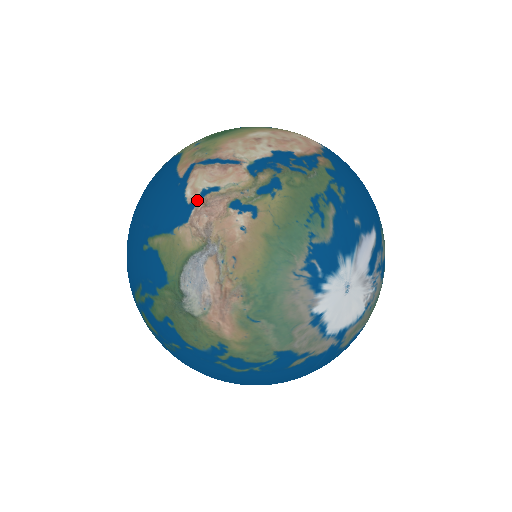
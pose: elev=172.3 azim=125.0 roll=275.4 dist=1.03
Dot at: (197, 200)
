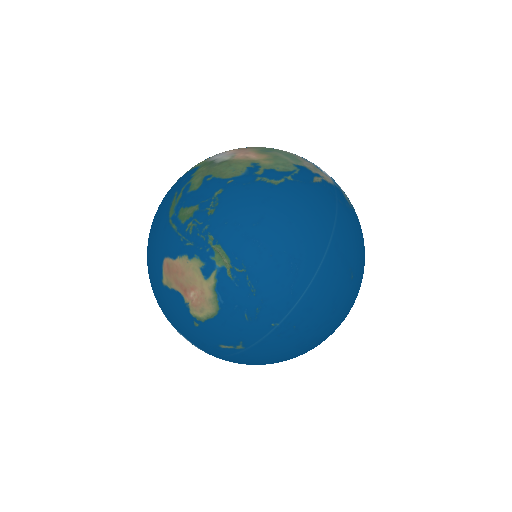
Dot at: occluded
